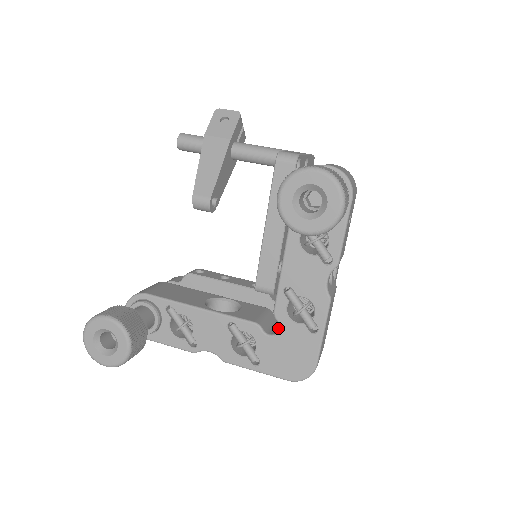
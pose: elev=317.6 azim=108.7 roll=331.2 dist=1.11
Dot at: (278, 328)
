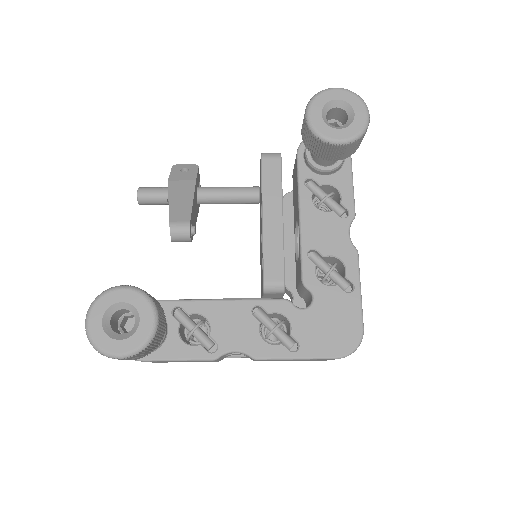
Dot at: occluded
